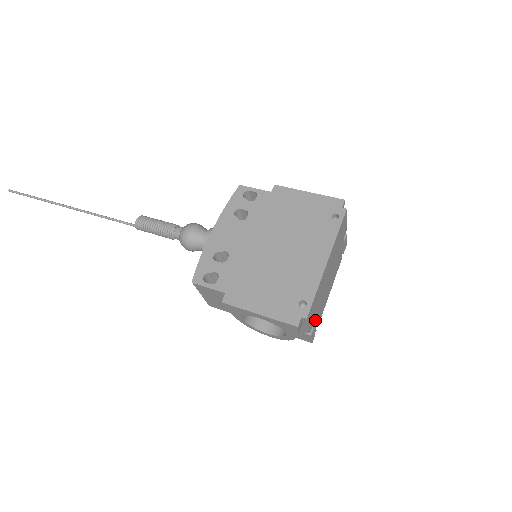
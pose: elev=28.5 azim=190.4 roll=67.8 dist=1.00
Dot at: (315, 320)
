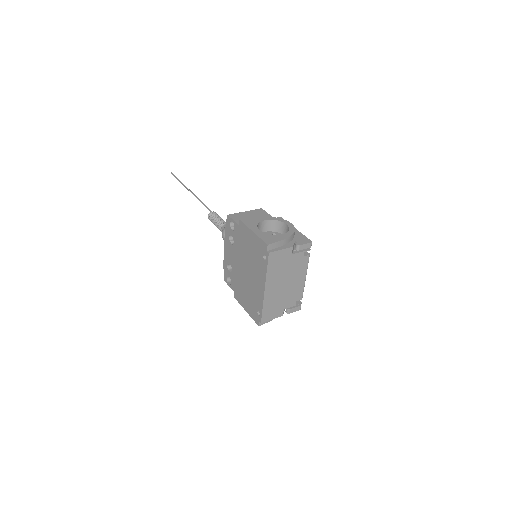
Dot at: (286, 307)
